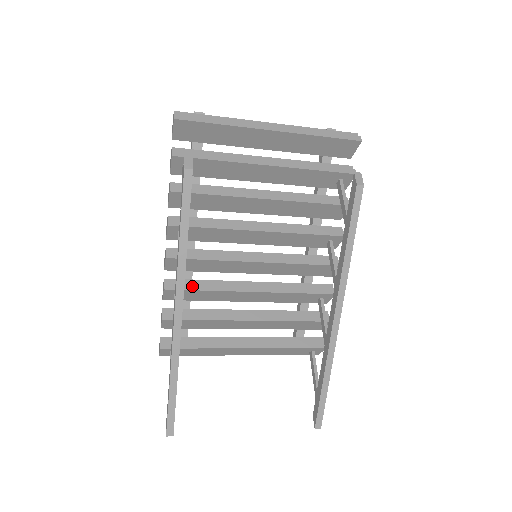
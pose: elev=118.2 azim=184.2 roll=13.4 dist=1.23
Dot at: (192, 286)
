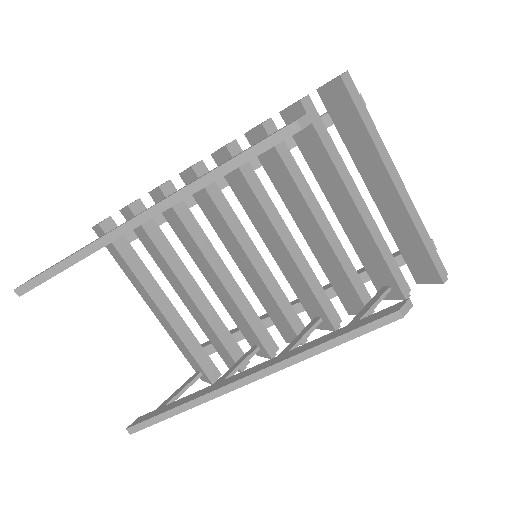
Dot at: (182, 213)
